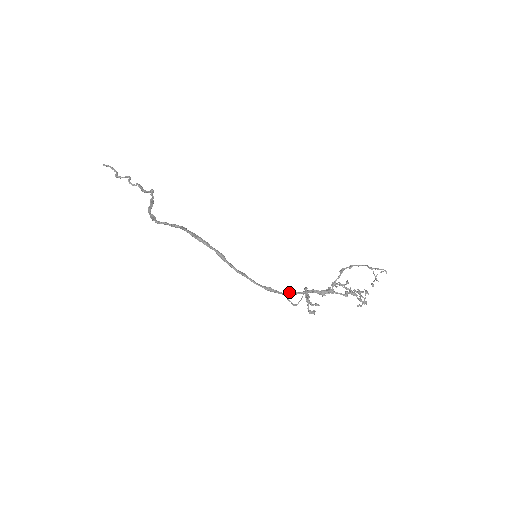
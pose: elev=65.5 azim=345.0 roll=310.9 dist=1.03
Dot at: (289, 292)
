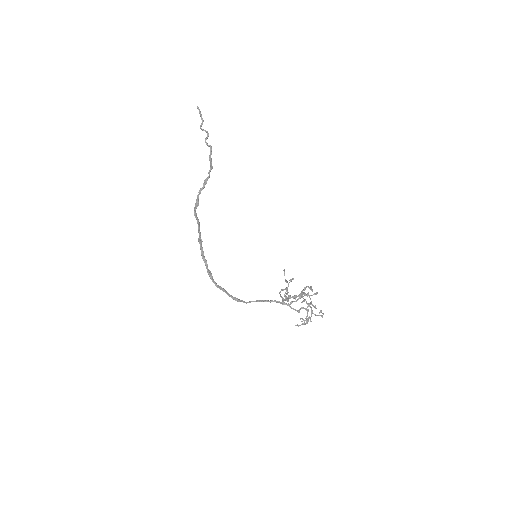
Dot at: (255, 301)
